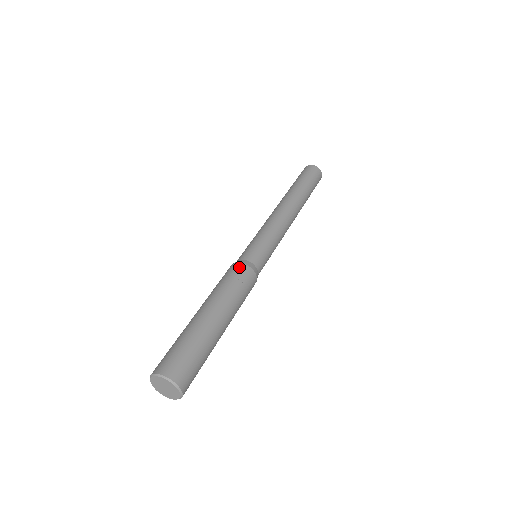
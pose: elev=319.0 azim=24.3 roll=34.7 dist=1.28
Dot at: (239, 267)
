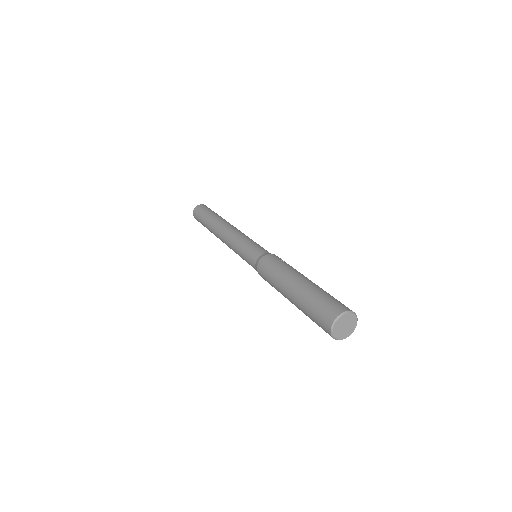
Dot at: (267, 258)
